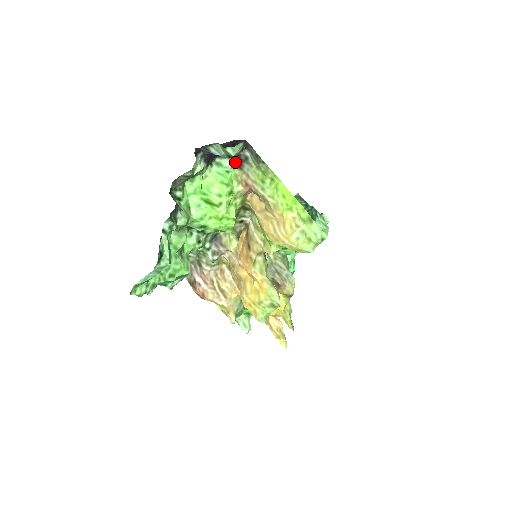
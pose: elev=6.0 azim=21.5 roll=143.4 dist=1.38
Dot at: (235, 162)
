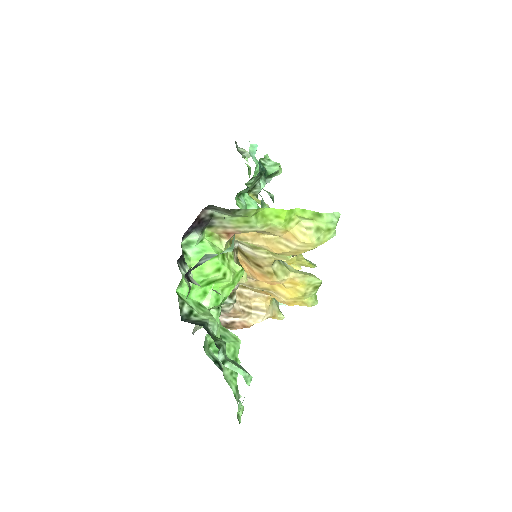
Dot at: (202, 228)
